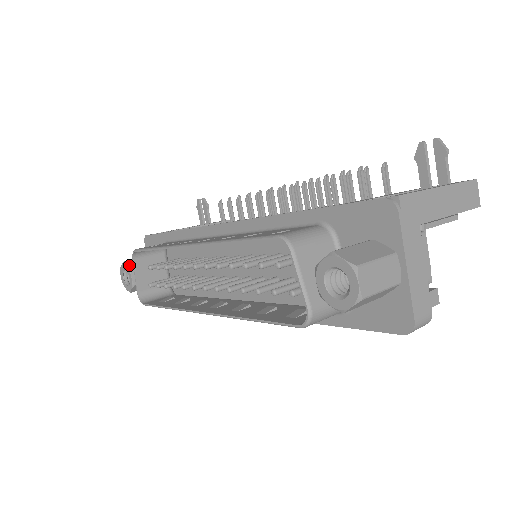
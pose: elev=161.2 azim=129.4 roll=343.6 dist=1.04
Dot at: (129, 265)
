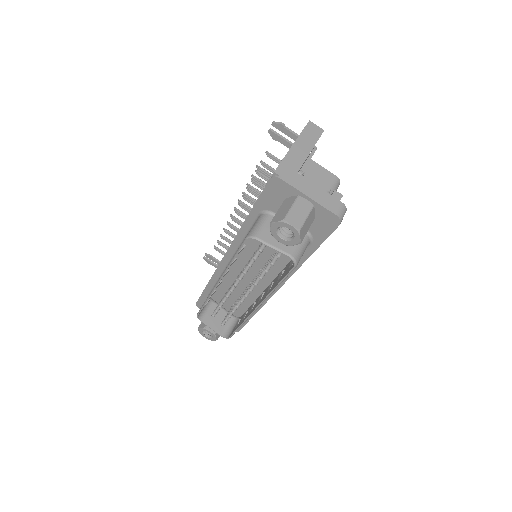
Dot at: (202, 326)
